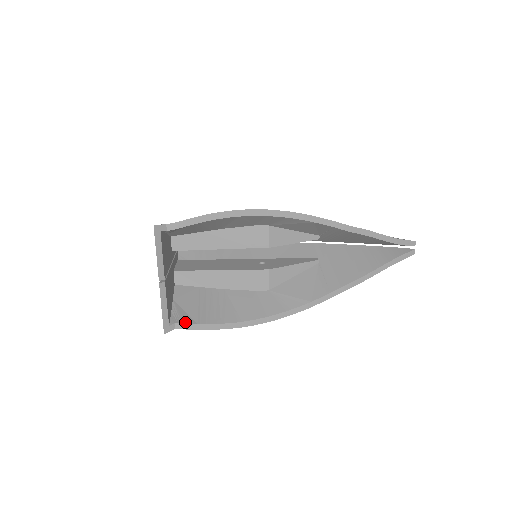
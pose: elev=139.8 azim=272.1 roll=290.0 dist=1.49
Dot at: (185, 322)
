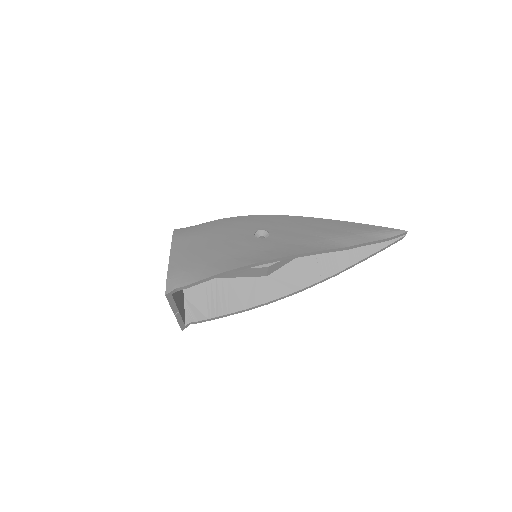
Dot at: (198, 320)
